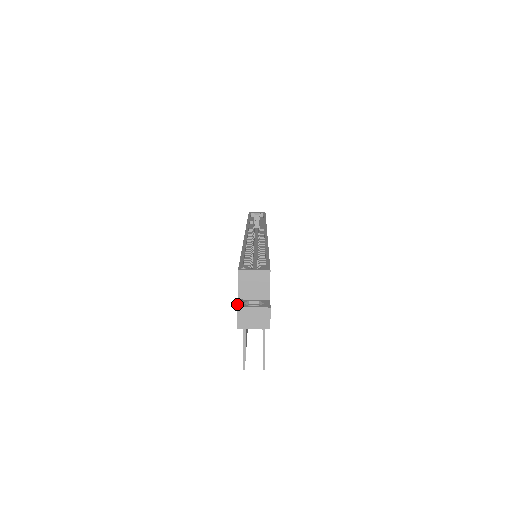
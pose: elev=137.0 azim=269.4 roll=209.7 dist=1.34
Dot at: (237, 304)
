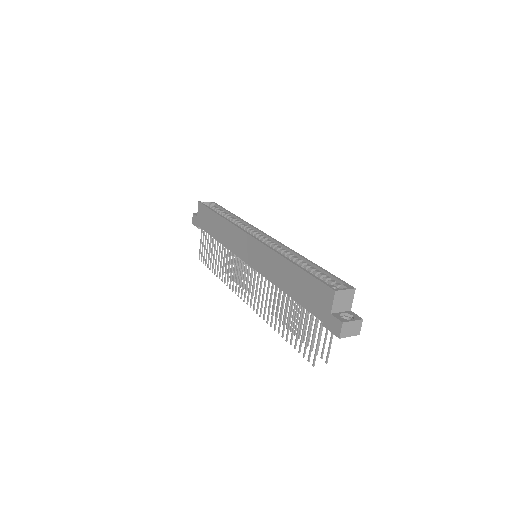
Dot at: (338, 319)
